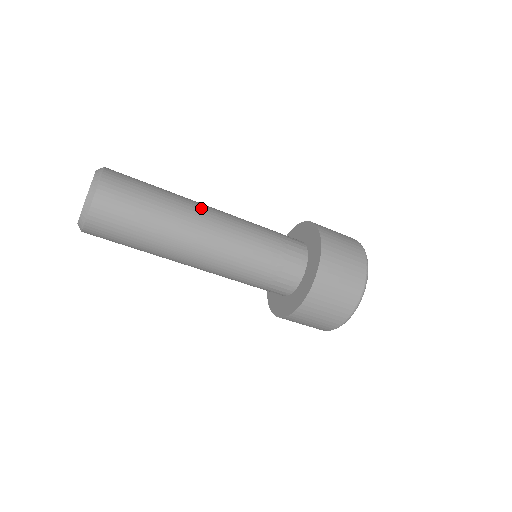
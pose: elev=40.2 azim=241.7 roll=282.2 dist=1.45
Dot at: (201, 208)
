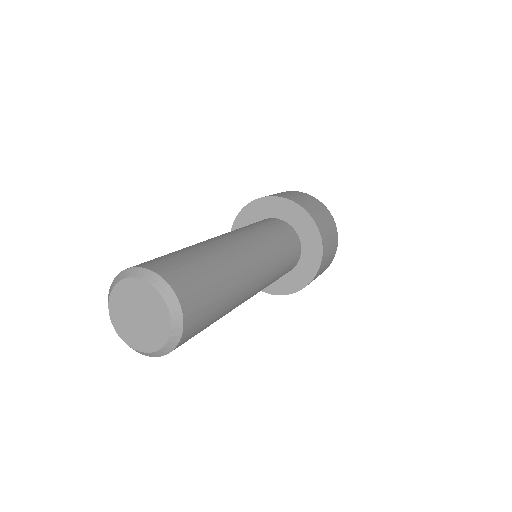
Dot at: (228, 243)
